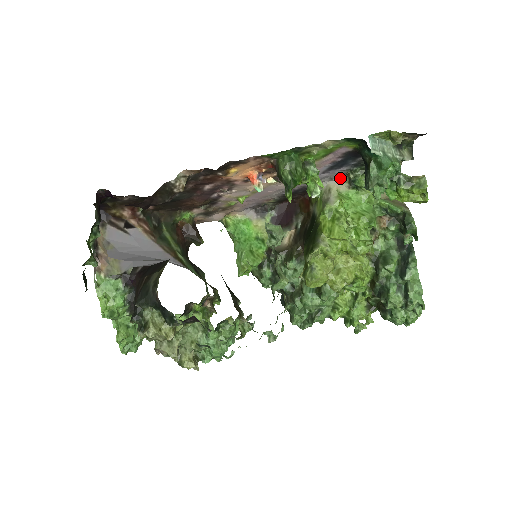
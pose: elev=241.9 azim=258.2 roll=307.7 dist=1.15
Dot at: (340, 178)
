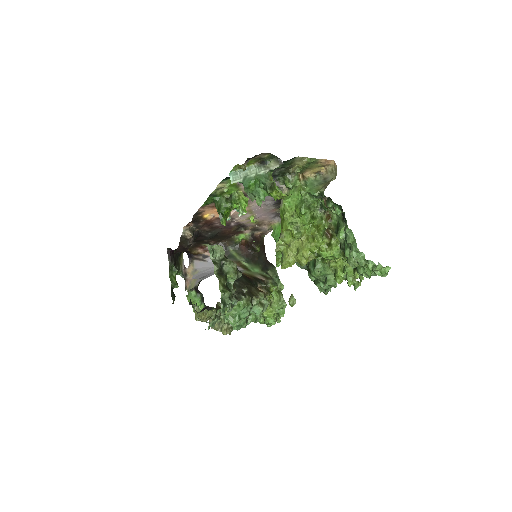
Dot at: occluded
